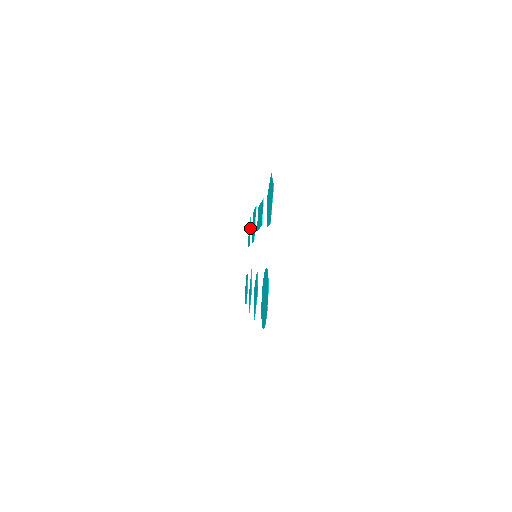
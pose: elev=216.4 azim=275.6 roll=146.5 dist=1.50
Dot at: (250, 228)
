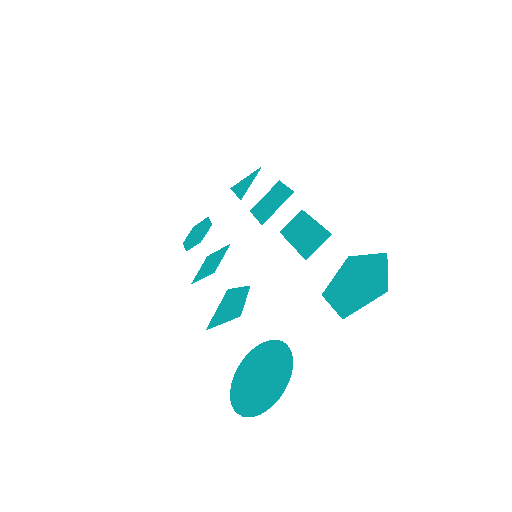
Dot at: occluded
